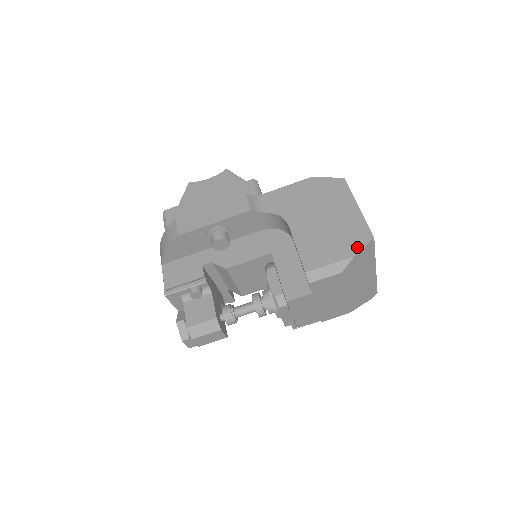
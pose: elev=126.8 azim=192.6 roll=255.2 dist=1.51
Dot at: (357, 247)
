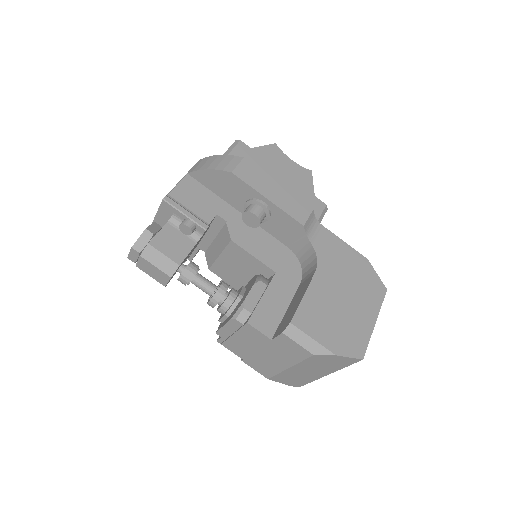
Dot at: (345, 351)
